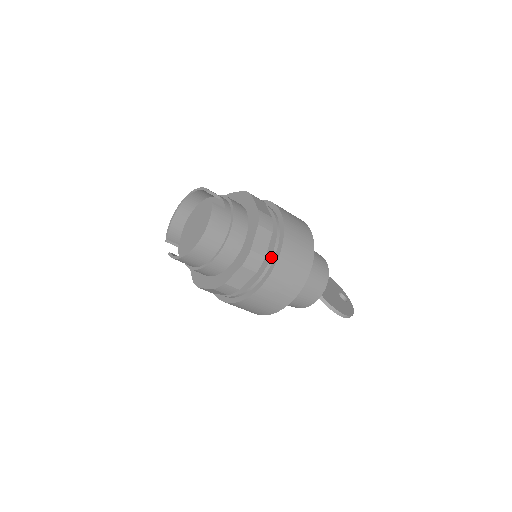
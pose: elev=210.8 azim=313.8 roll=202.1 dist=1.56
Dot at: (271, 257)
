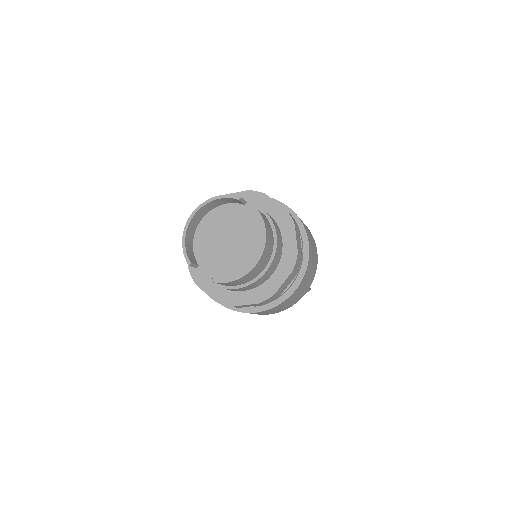
Dot at: (302, 254)
